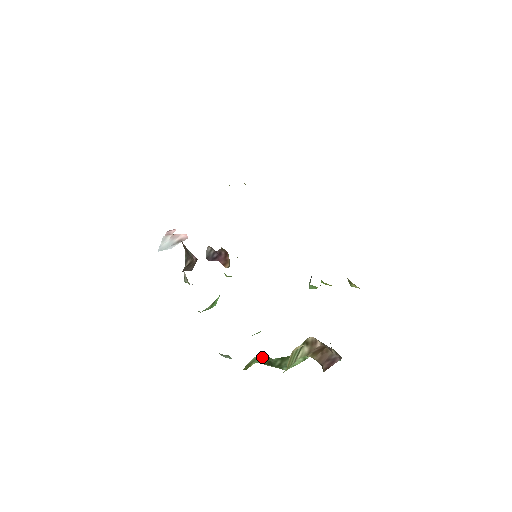
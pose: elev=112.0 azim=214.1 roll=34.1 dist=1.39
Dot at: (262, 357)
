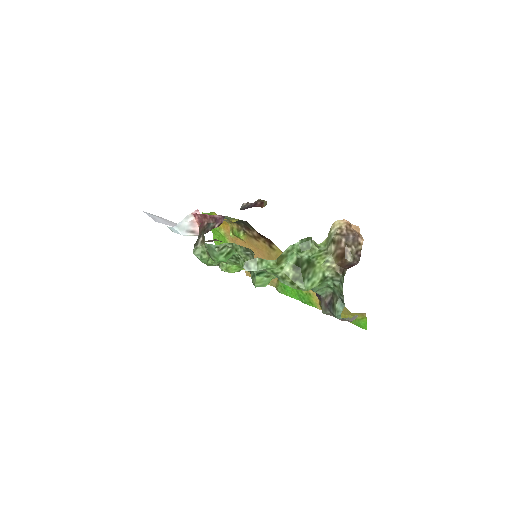
Dot at: (300, 242)
